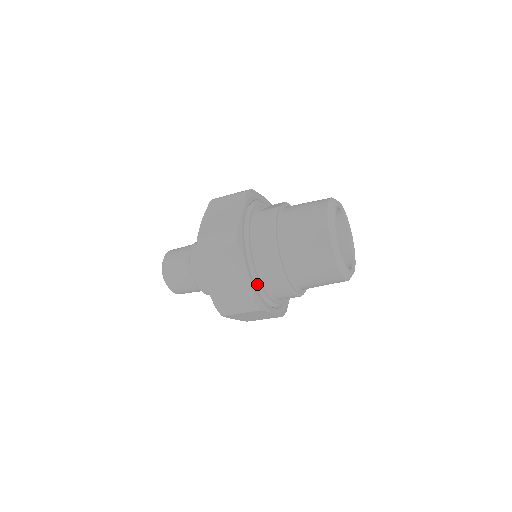
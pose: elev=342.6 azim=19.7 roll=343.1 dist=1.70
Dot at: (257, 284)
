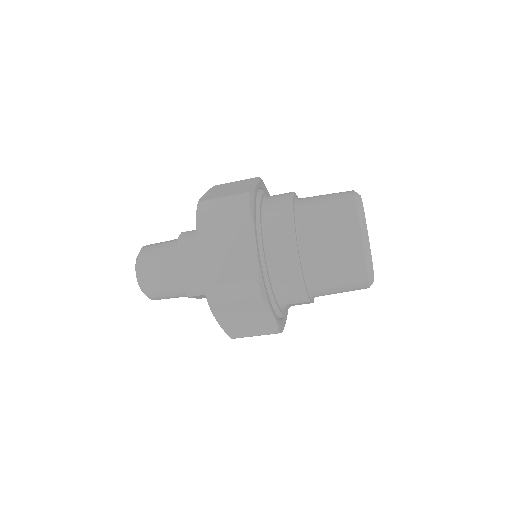
Dot at: (262, 263)
